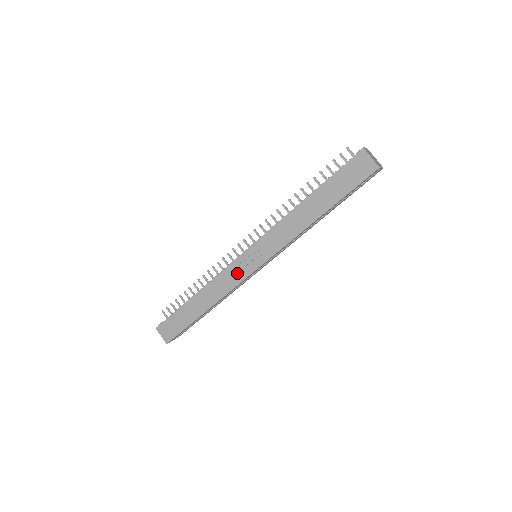
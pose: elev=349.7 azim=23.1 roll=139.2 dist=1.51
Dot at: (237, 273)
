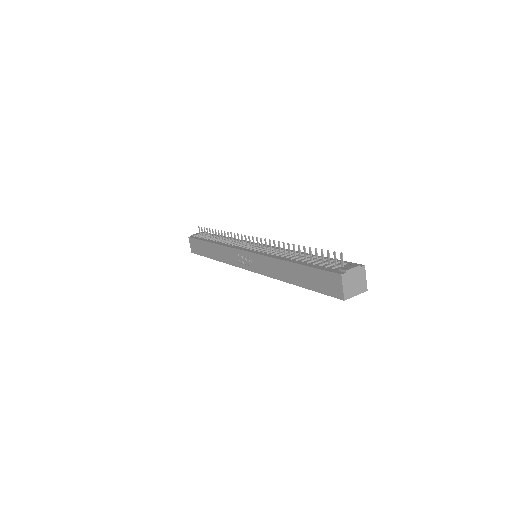
Dot at: (236, 258)
